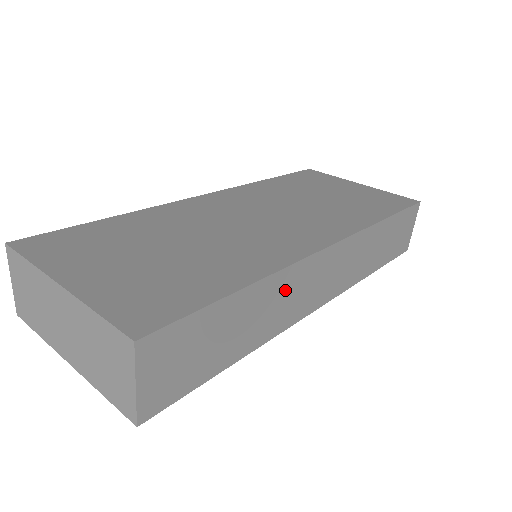
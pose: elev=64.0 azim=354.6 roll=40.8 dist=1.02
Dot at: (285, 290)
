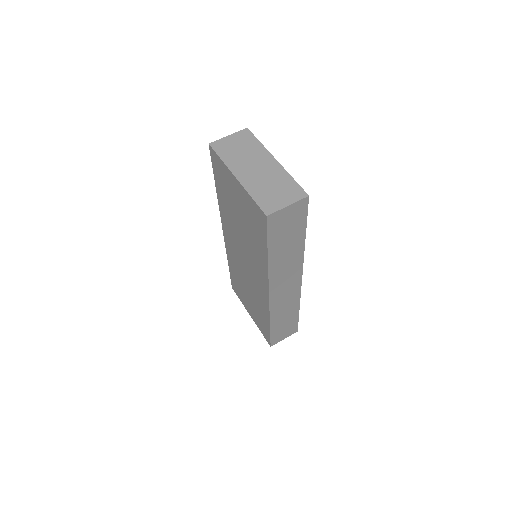
Dot at: (292, 264)
